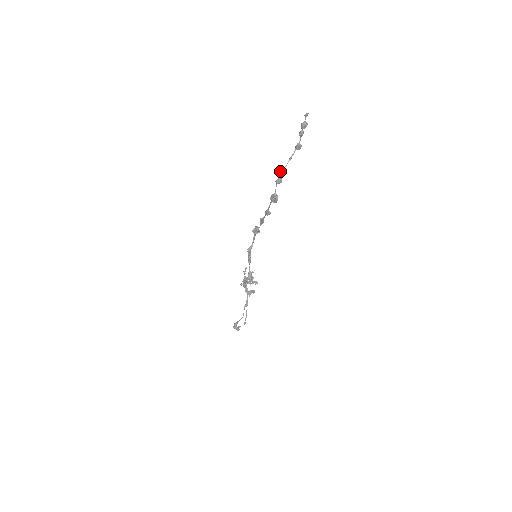
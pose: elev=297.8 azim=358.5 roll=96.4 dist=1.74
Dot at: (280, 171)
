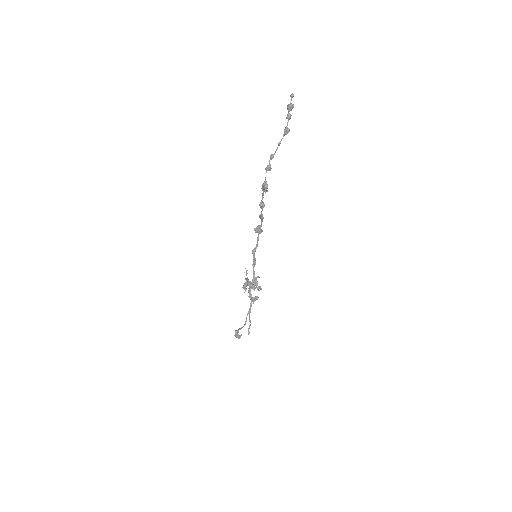
Dot at: occluded
